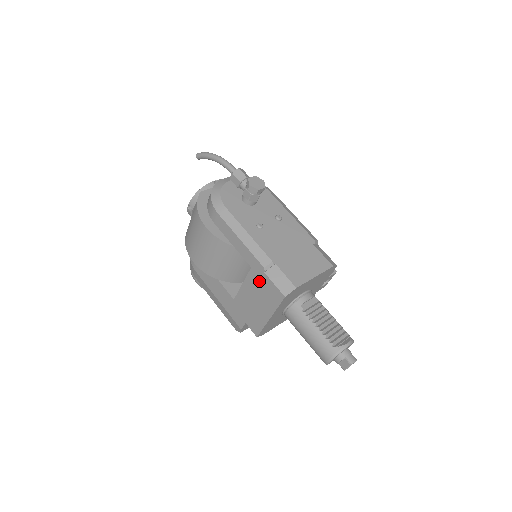
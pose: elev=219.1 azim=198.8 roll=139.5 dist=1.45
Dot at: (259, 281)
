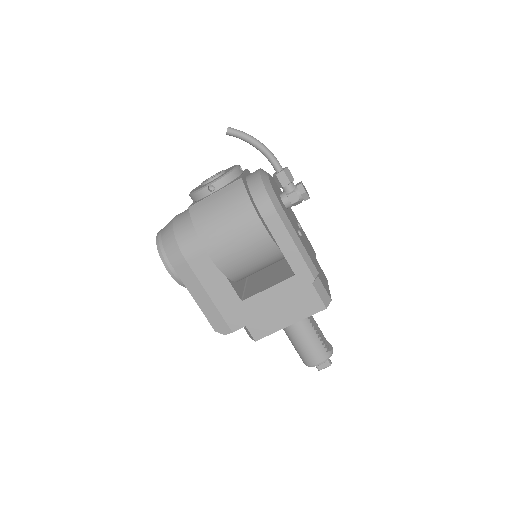
Dot at: (298, 289)
